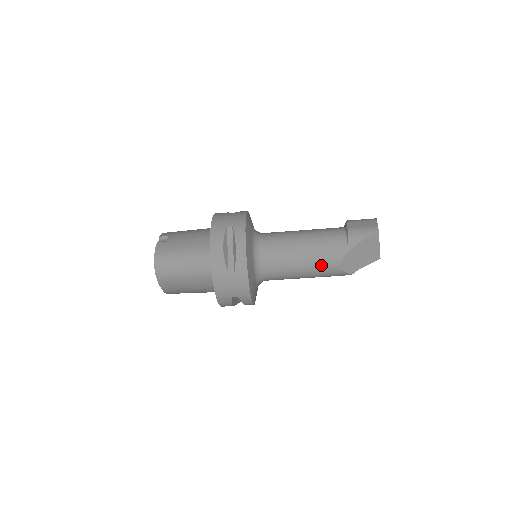
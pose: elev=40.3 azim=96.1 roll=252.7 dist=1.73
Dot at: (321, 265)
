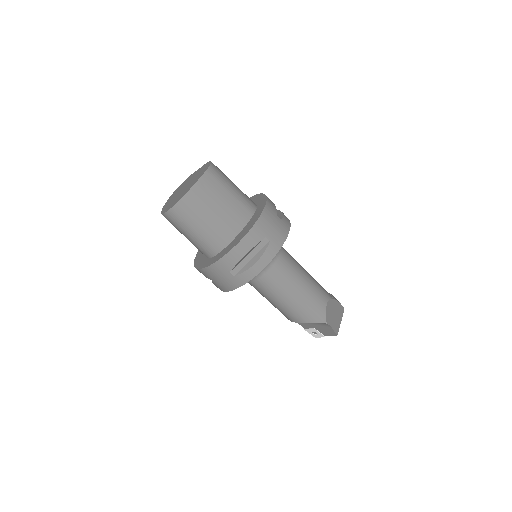
Dot at: (316, 290)
